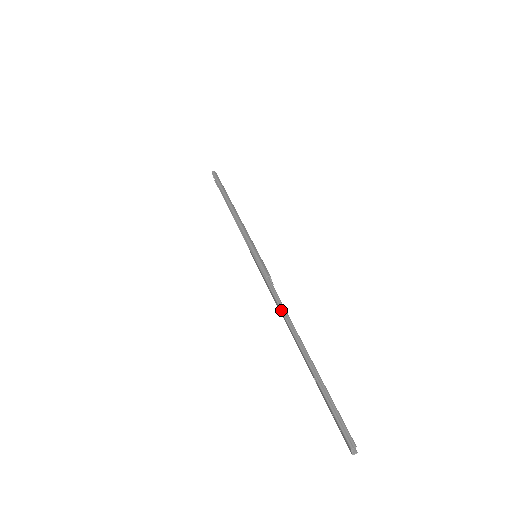
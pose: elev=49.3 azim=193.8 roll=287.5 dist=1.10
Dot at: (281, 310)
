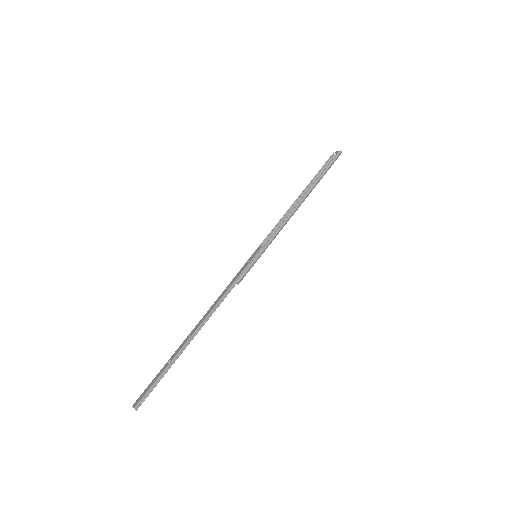
Dot at: (212, 310)
